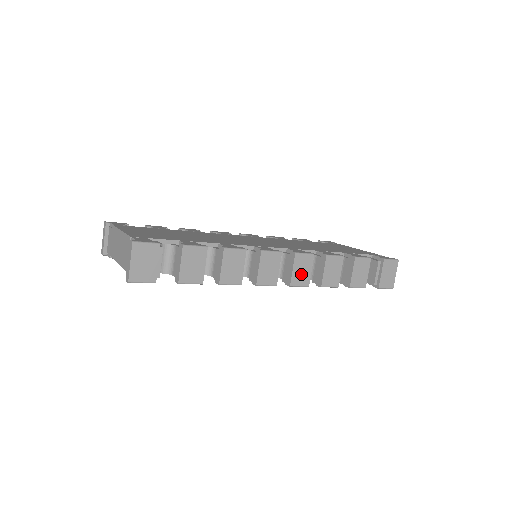
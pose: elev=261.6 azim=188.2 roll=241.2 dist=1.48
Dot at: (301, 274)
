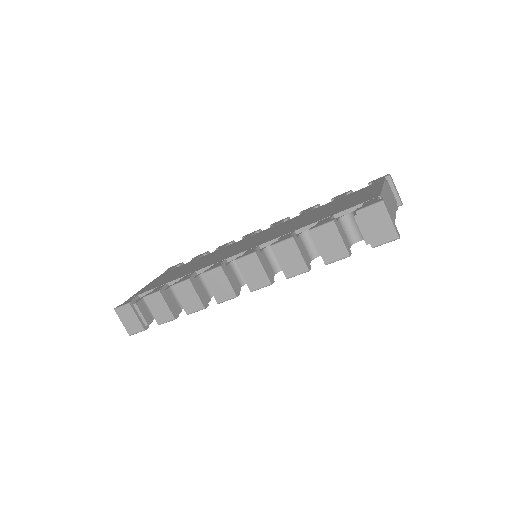
Dot at: (255, 276)
